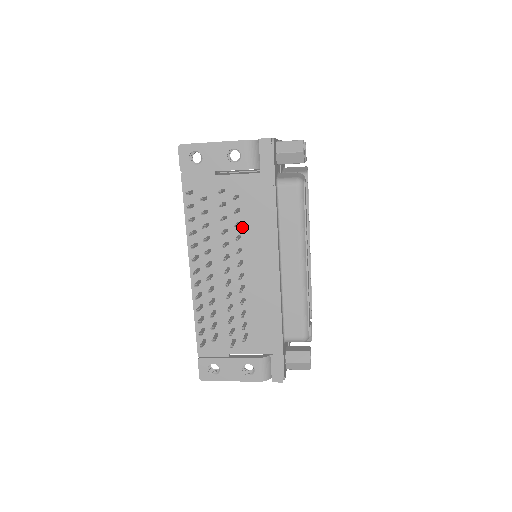
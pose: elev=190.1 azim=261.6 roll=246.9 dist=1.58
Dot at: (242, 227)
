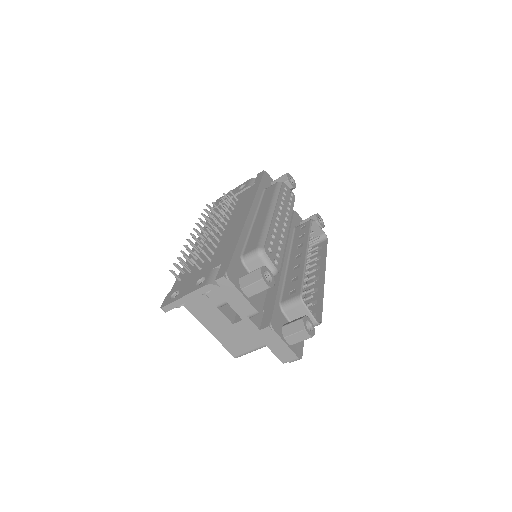
Dot at: (235, 210)
